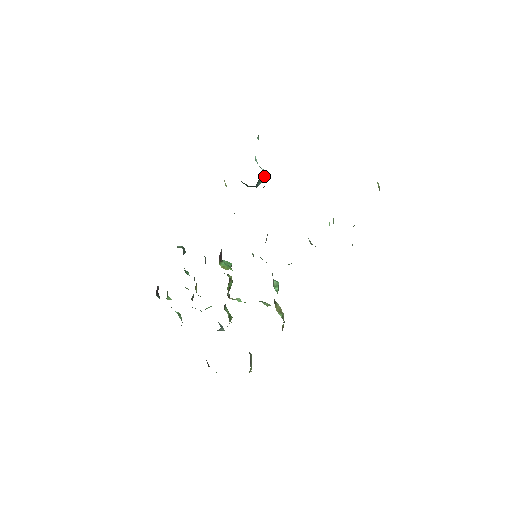
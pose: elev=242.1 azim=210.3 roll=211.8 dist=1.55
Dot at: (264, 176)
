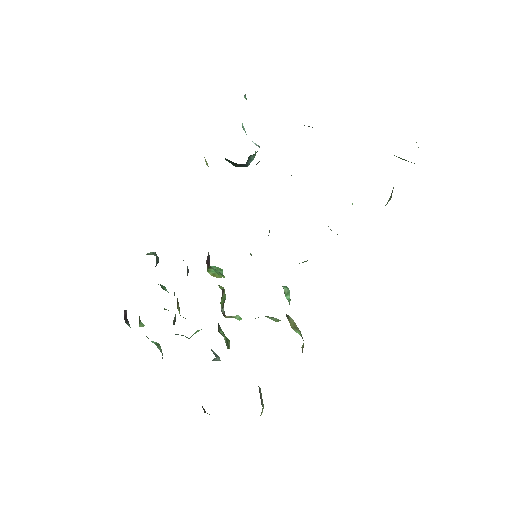
Dot at: (255, 151)
